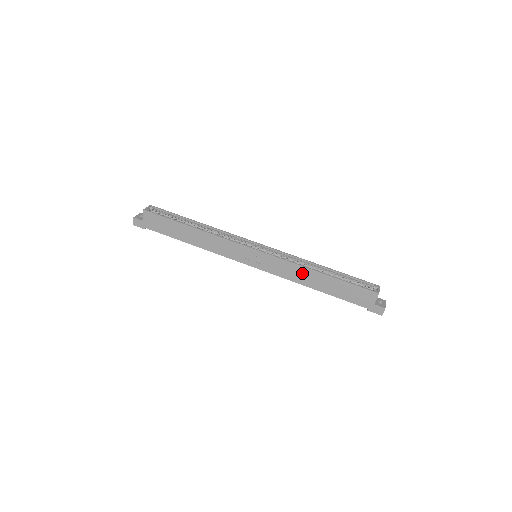
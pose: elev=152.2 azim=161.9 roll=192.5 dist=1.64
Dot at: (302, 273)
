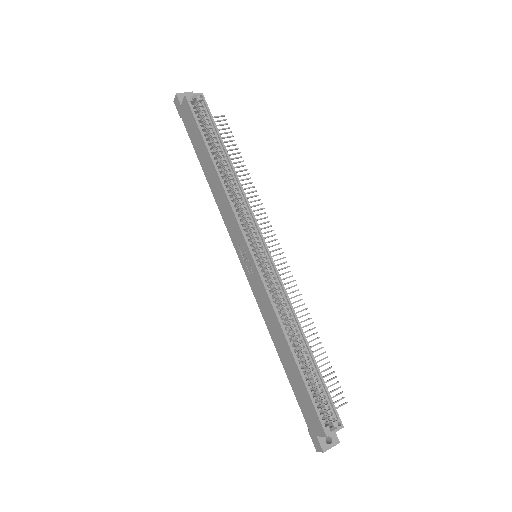
Dot at: (276, 327)
